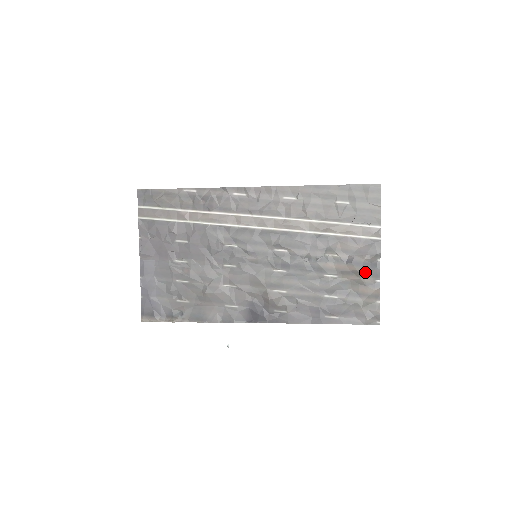
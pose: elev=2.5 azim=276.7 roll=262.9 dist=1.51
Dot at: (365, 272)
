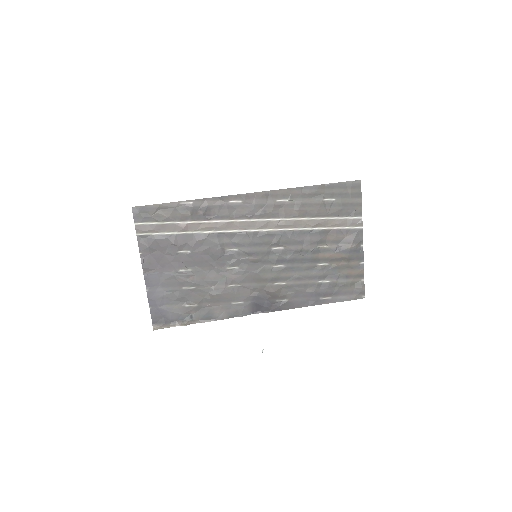
Dot at: (351, 257)
